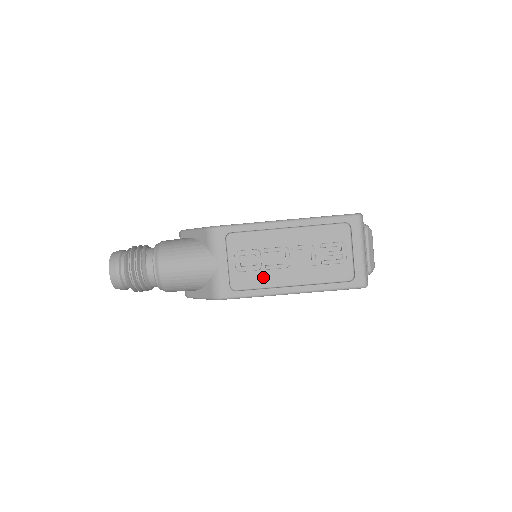
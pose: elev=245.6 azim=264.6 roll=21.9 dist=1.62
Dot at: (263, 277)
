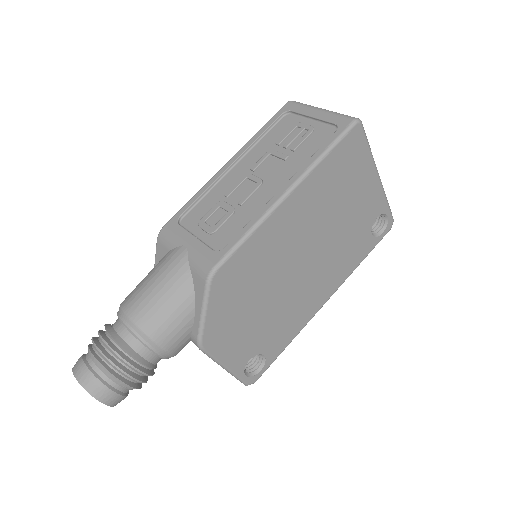
Dot at: (244, 213)
